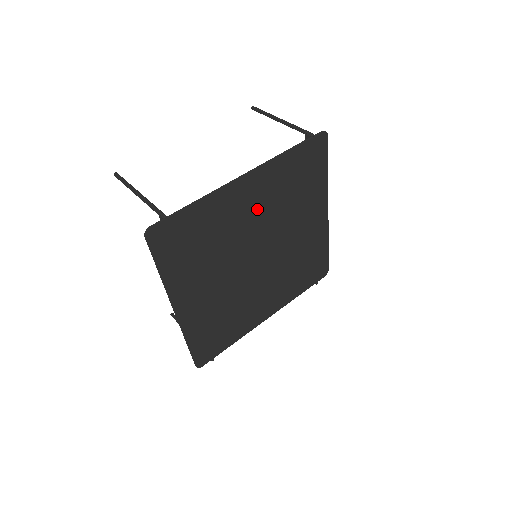
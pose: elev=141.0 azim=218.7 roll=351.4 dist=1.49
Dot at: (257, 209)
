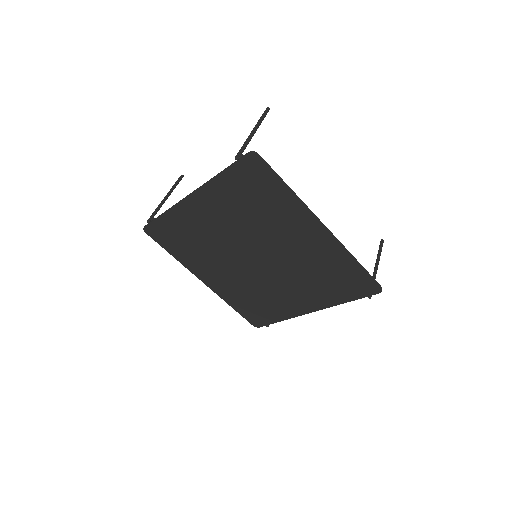
Dot at: (222, 220)
